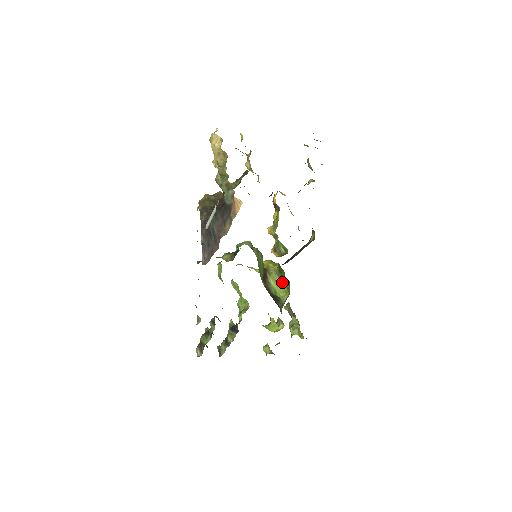
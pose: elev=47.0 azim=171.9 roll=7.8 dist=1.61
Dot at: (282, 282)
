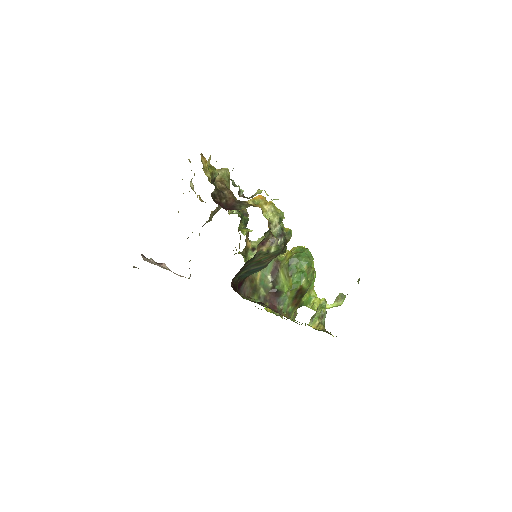
Dot at: (290, 276)
